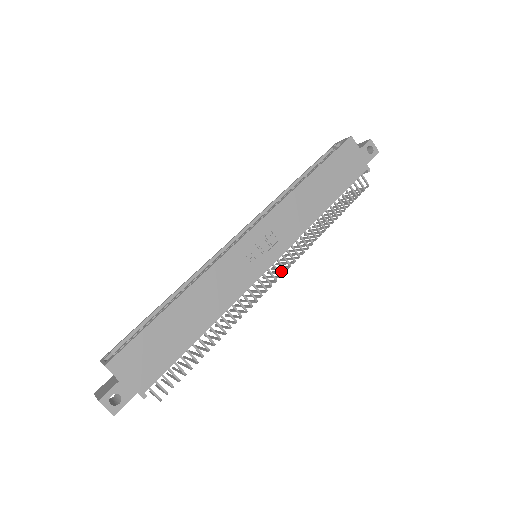
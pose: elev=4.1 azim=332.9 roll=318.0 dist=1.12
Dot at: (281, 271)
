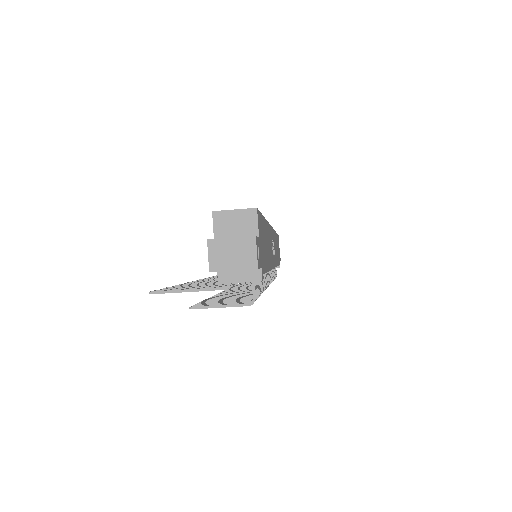
Dot at: occluded
